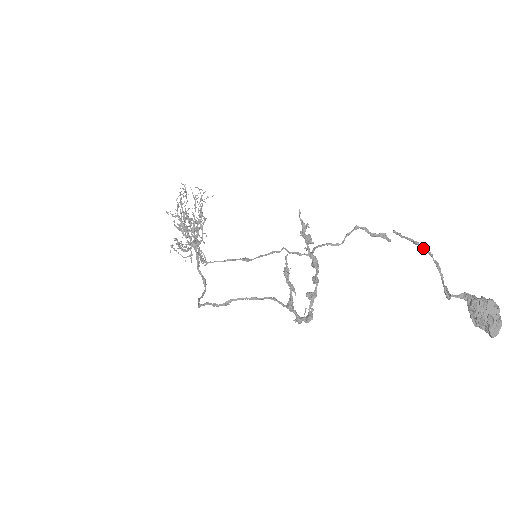
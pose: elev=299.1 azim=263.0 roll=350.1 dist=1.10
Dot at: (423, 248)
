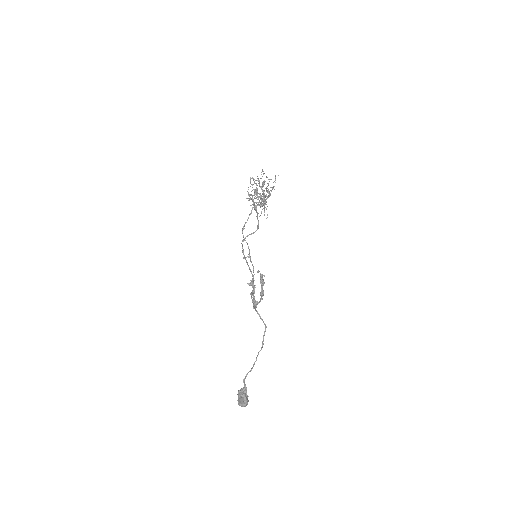
Dot at: (258, 353)
